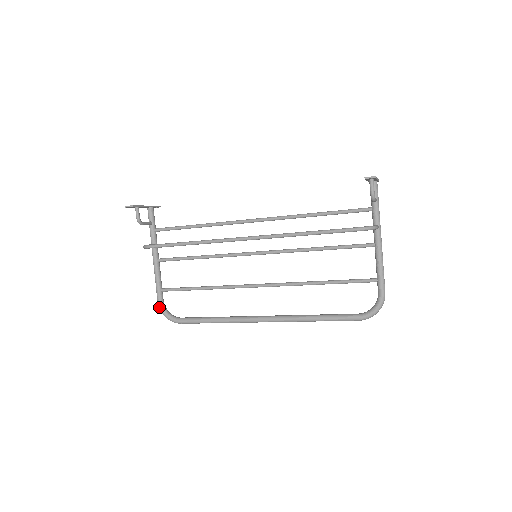
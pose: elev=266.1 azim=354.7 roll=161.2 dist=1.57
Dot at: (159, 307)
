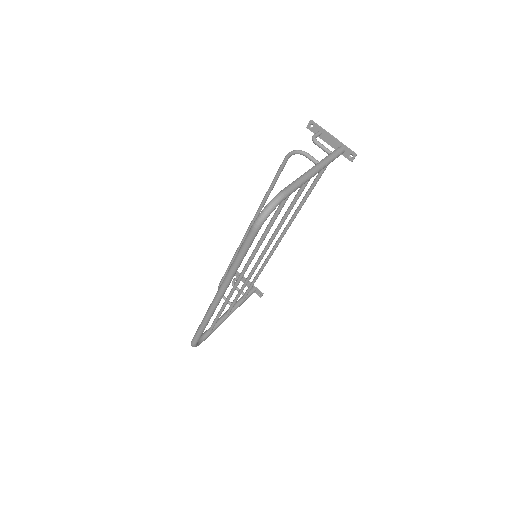
Dot at: occluded
